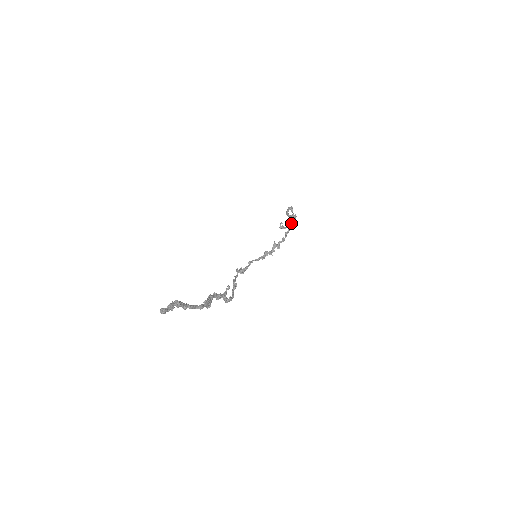
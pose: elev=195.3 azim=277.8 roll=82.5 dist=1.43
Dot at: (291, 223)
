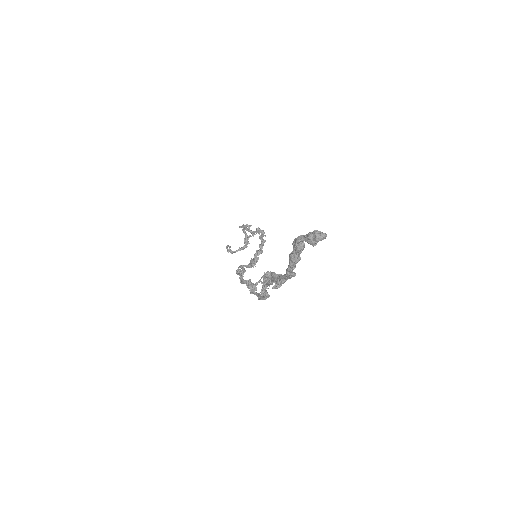
Dot at: (262, 235)
